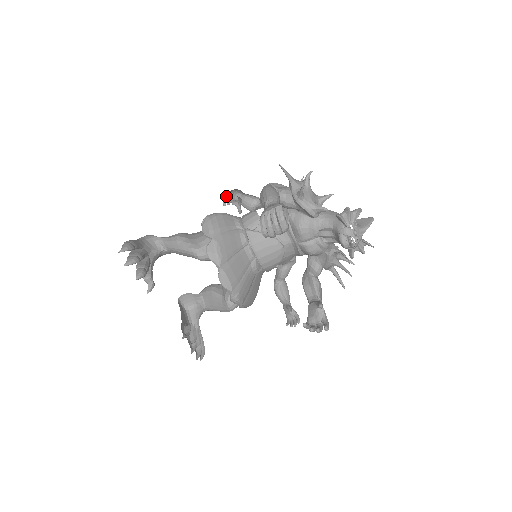
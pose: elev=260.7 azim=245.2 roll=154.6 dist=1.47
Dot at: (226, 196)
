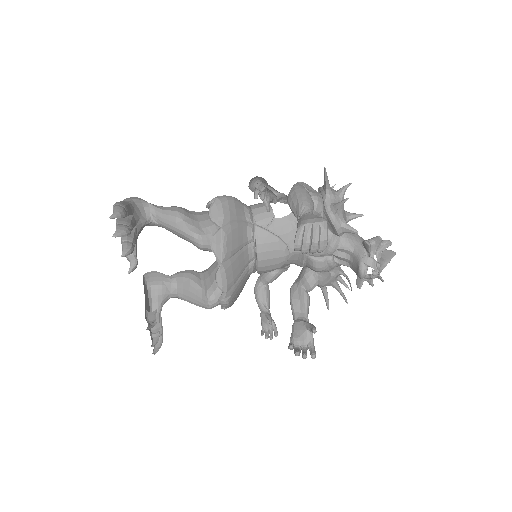
Dot at: occluded
